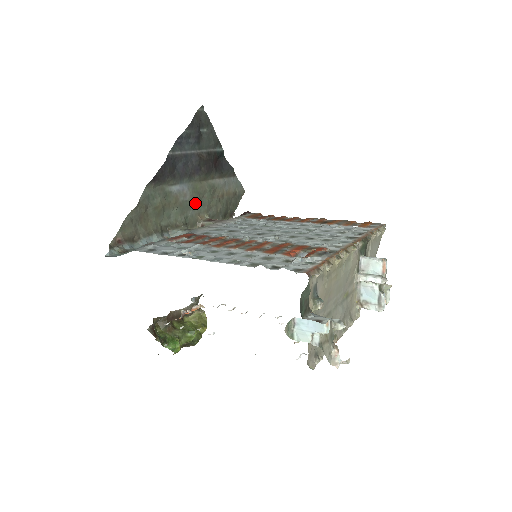
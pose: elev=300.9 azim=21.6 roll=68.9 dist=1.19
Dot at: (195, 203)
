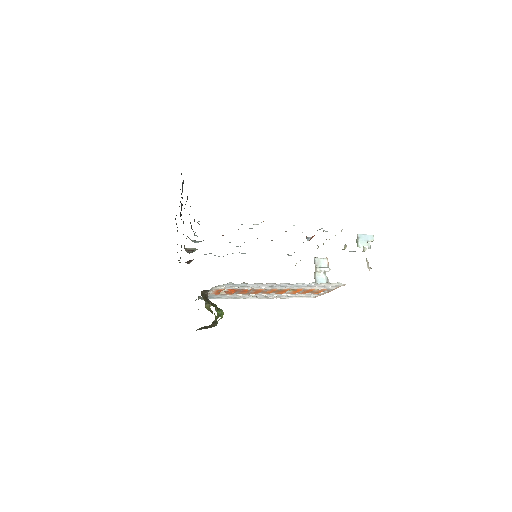
Dot at: occluded
